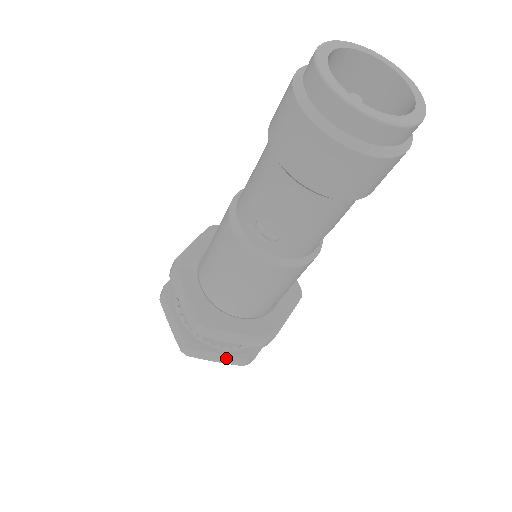
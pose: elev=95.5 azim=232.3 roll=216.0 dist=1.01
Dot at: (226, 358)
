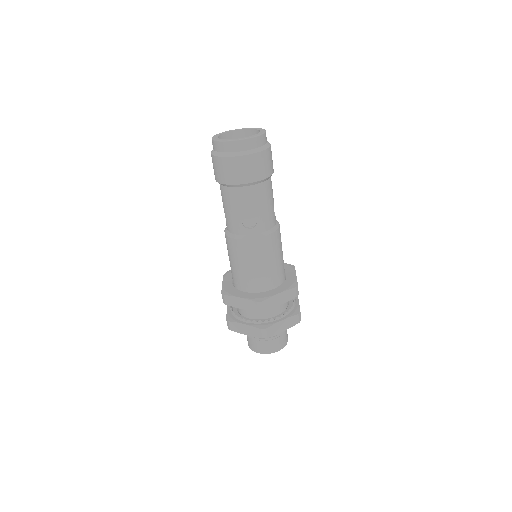
Dot at: (287, 322)
